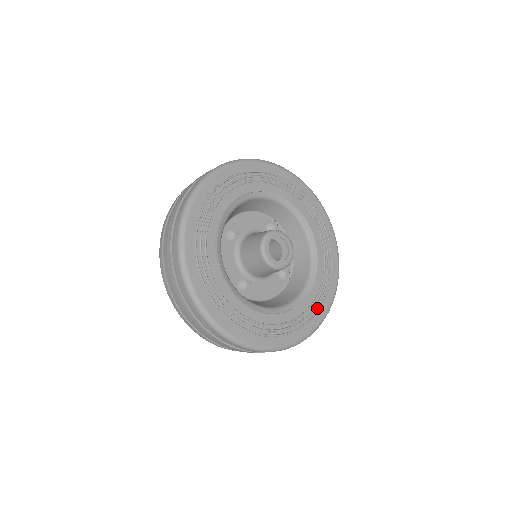
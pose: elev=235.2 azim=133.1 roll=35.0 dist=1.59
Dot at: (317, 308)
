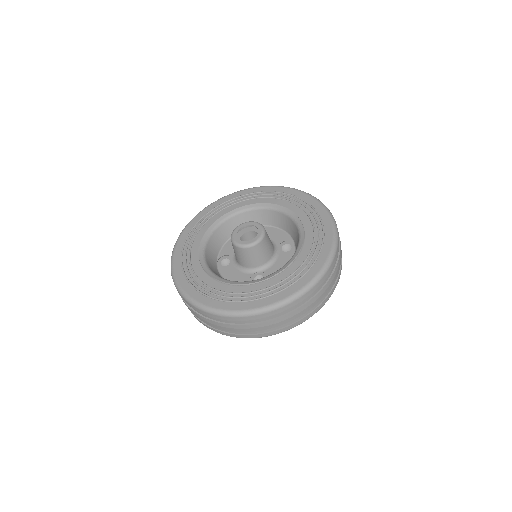
Dot at: (321, 237)
